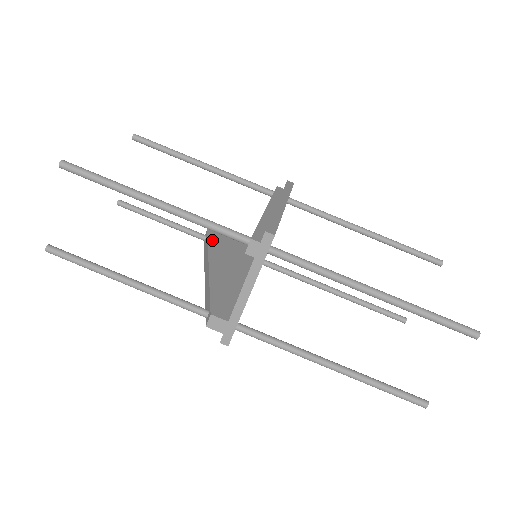
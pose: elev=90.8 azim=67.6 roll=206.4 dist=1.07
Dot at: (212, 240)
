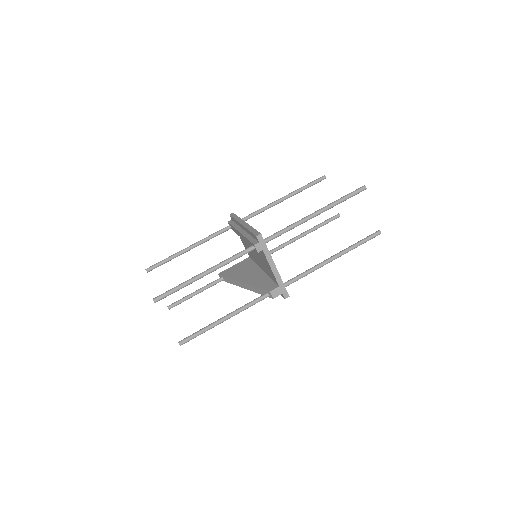
Dot at: (227, 275)
